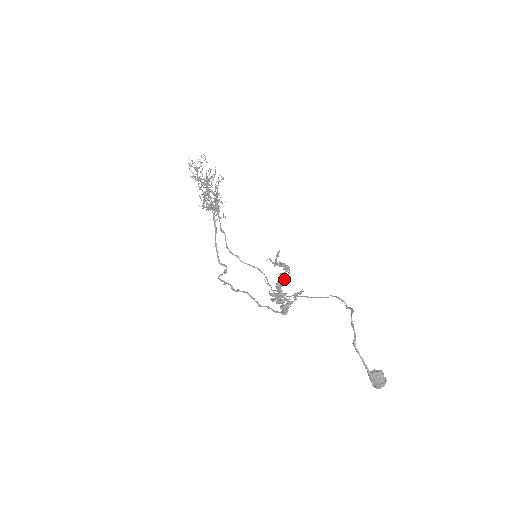
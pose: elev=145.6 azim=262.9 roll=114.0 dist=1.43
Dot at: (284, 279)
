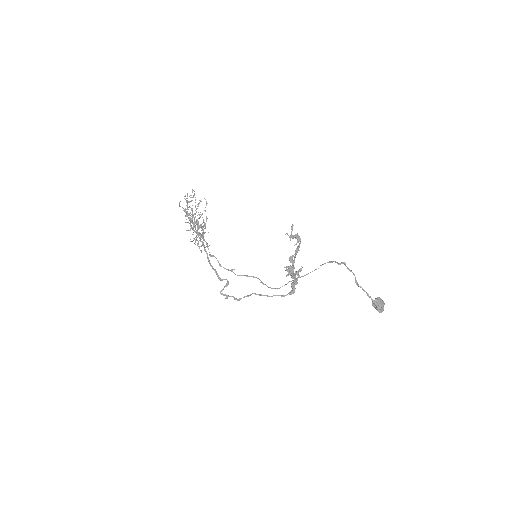
Dot at: (297, 250)
